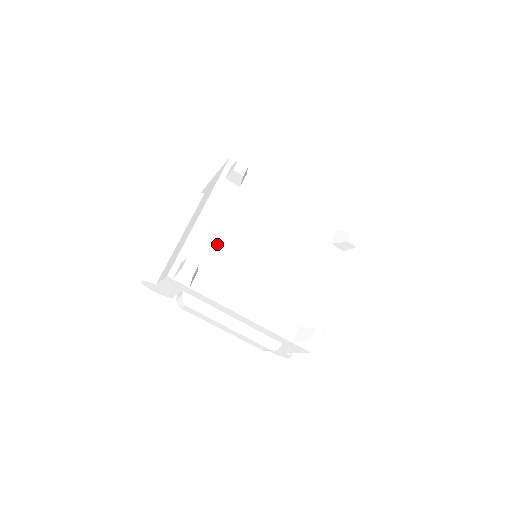
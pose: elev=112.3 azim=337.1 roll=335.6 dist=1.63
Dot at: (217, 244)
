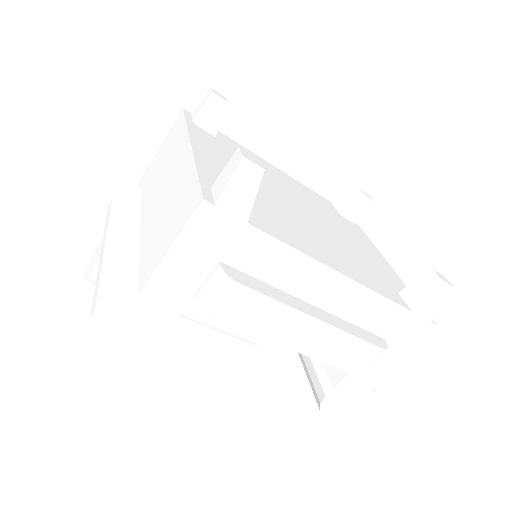
Dot at: occluded
